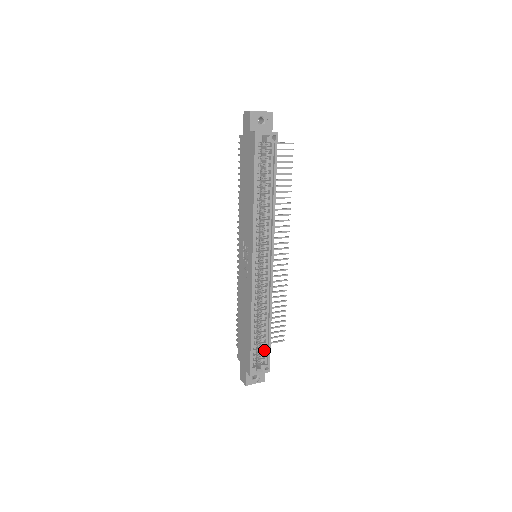
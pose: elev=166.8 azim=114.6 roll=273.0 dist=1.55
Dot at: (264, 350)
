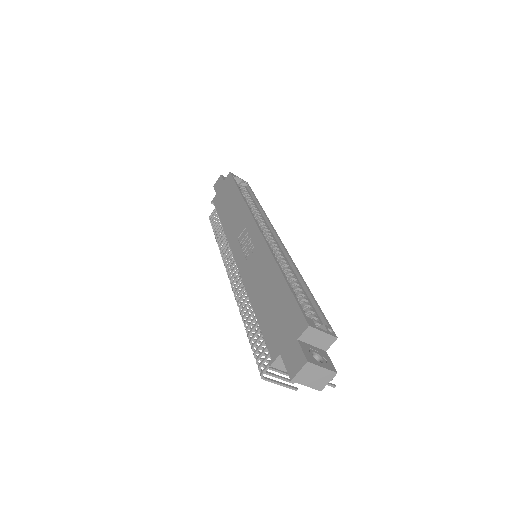
Dot at: occluded
